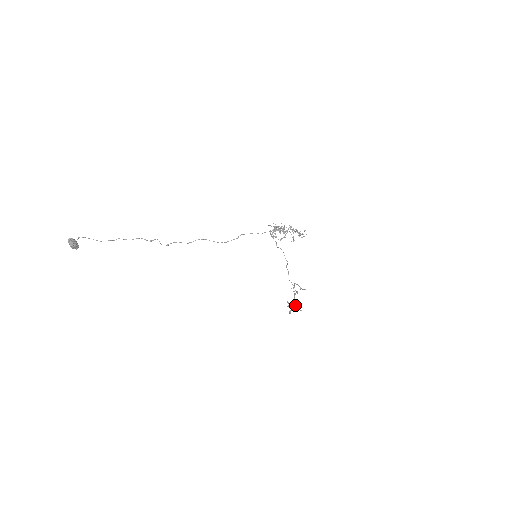
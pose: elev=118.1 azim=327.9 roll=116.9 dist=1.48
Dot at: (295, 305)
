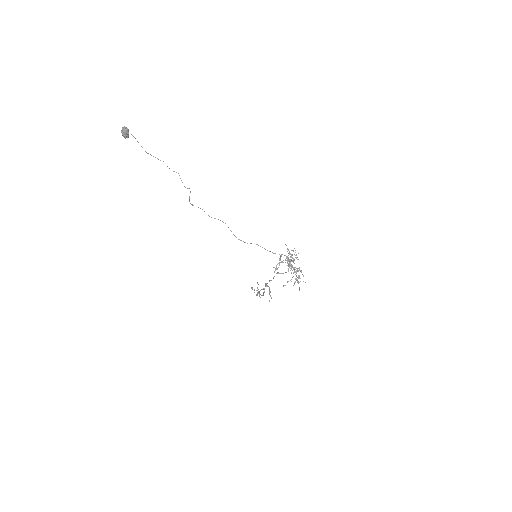
Dot at: (257, 293)
